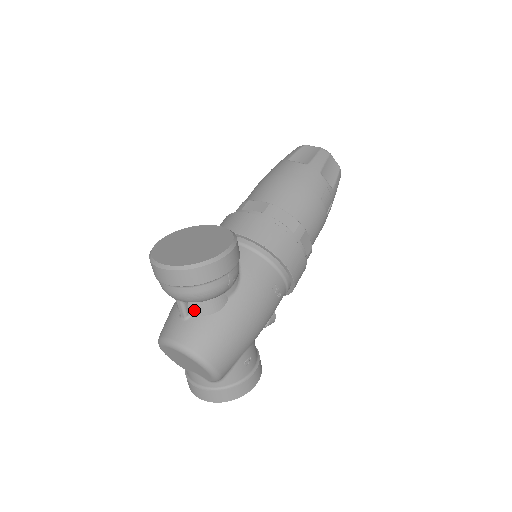
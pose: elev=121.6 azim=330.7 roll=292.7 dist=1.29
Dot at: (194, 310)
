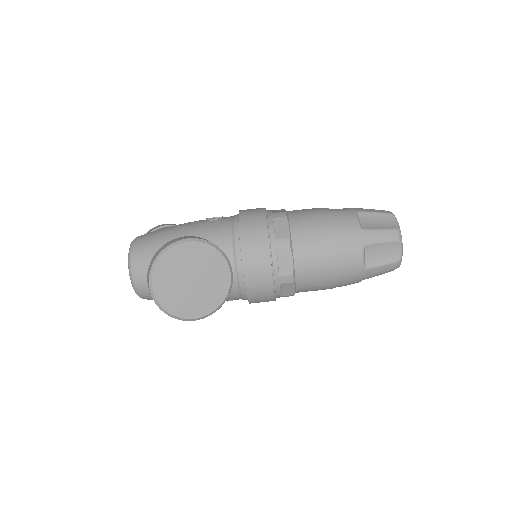
Dot at: occluded
